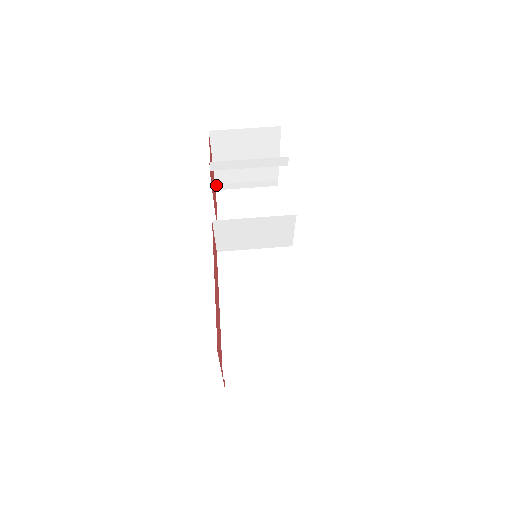
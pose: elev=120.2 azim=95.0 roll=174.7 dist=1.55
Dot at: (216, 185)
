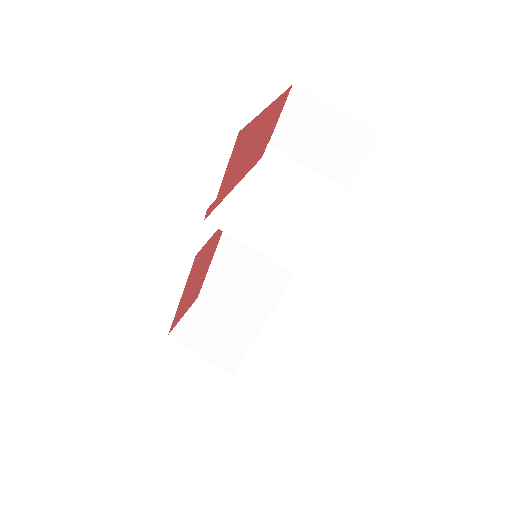
Dot at: occluded
